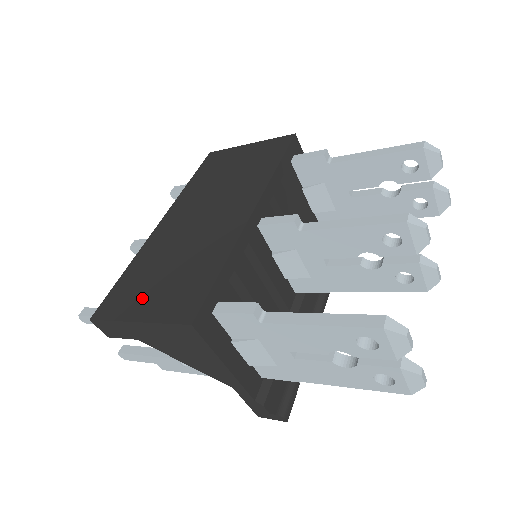
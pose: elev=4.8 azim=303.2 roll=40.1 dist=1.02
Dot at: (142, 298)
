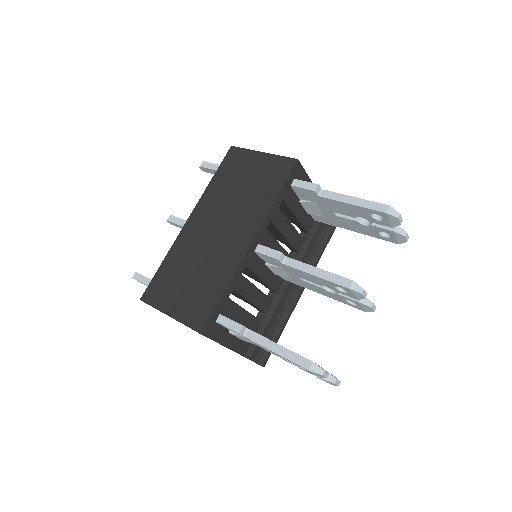
Dot at: (173, 296)
